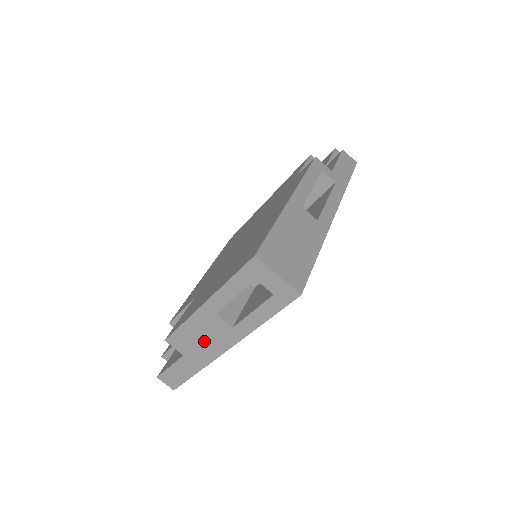
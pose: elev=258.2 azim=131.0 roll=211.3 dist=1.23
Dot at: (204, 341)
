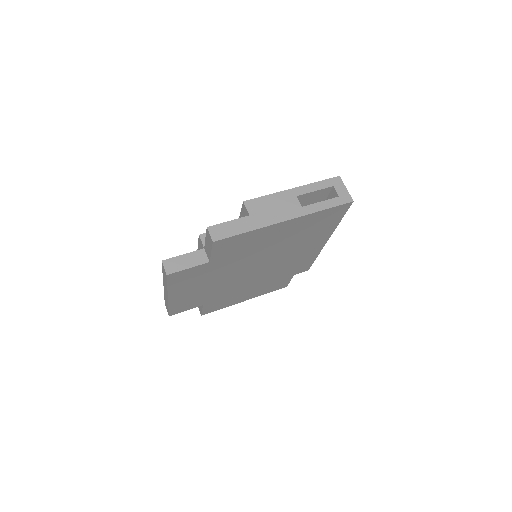
Dot at: (275, 210)
